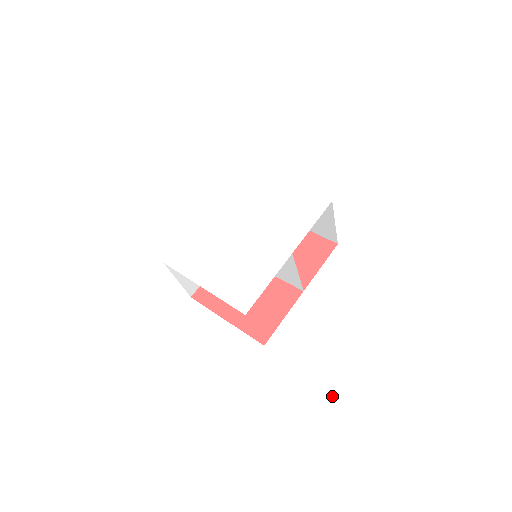
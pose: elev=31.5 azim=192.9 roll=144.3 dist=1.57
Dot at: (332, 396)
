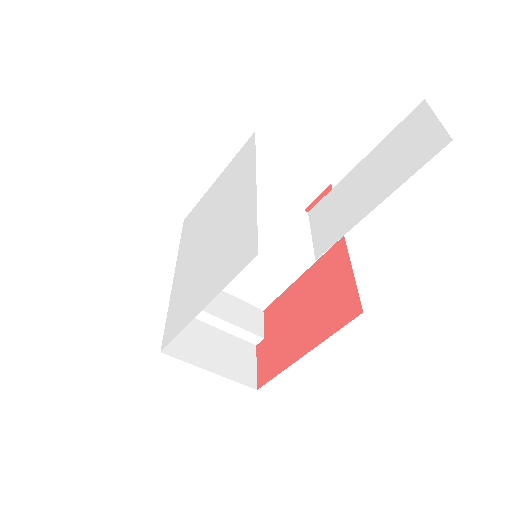
Dot at: (416, 126)
